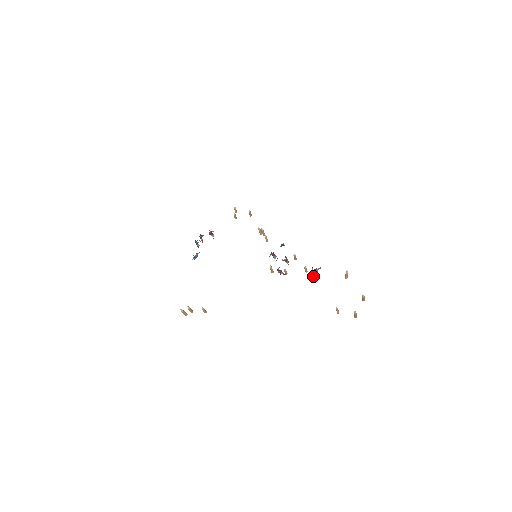
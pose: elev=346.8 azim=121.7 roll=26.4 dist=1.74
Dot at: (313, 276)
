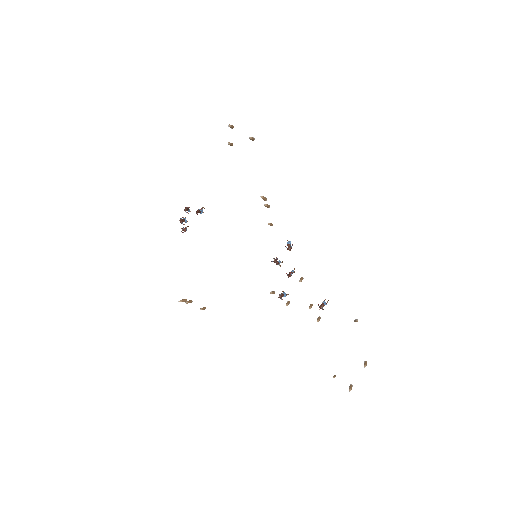
Dot at: (317, 319)
